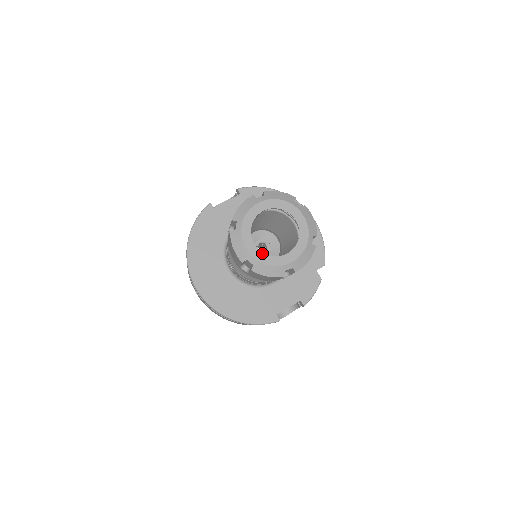
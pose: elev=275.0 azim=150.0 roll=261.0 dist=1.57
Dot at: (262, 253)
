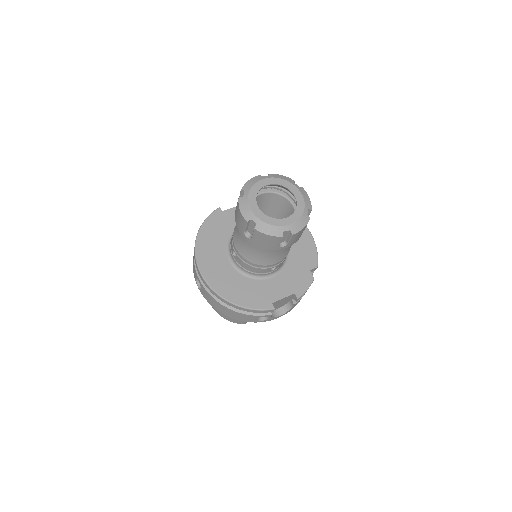
Dot at: (265, 215)
